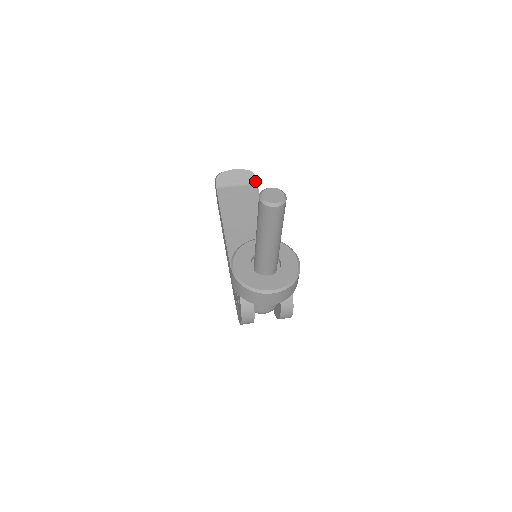
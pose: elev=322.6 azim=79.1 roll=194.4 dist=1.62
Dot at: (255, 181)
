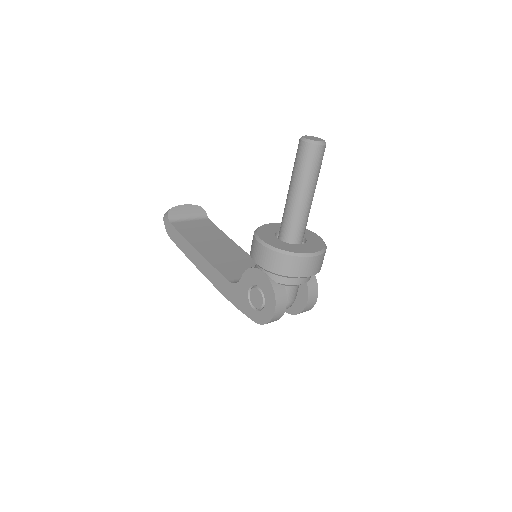
Dot at: (205, 216)
